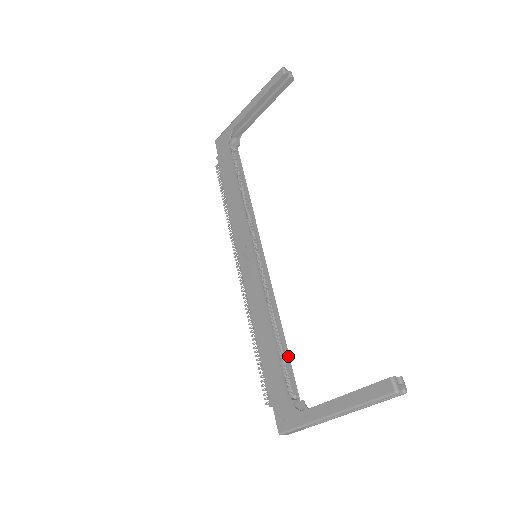
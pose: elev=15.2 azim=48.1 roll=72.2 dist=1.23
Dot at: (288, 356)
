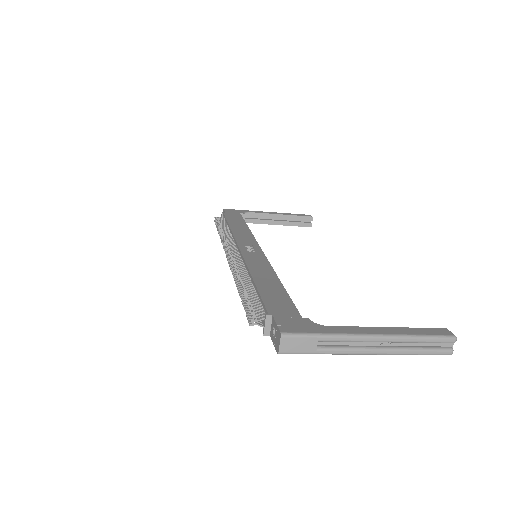
Dot at: occluded
